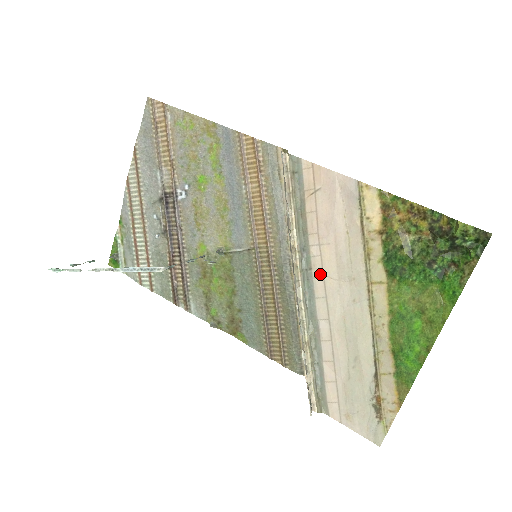
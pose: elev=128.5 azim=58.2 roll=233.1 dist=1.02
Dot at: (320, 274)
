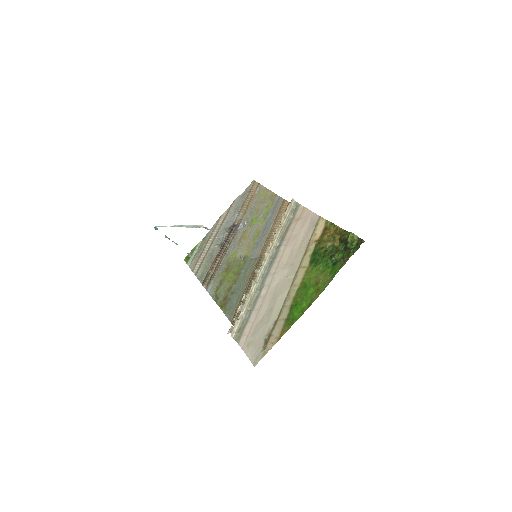
Dot at: (278, 261)
